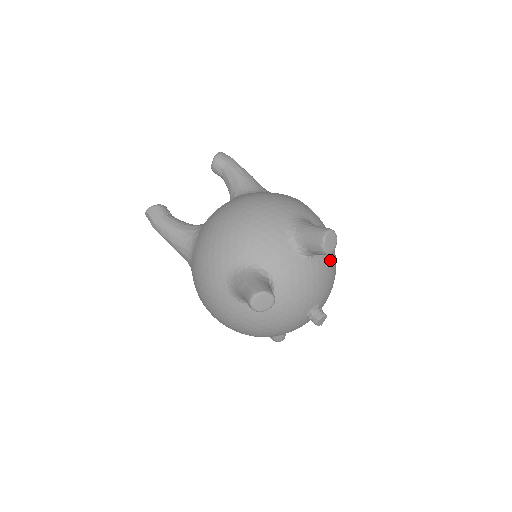
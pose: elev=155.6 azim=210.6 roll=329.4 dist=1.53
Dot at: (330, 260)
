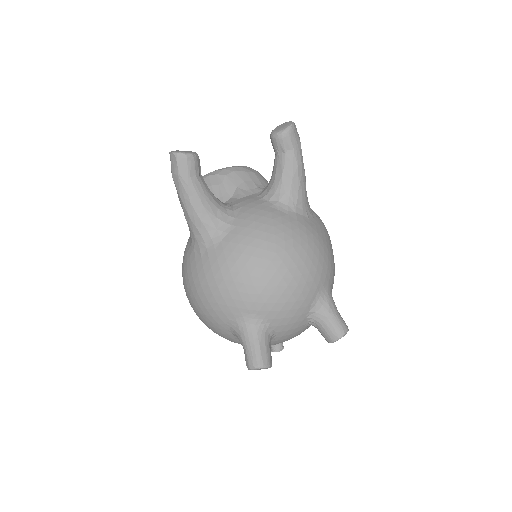
Dot at: occluded
